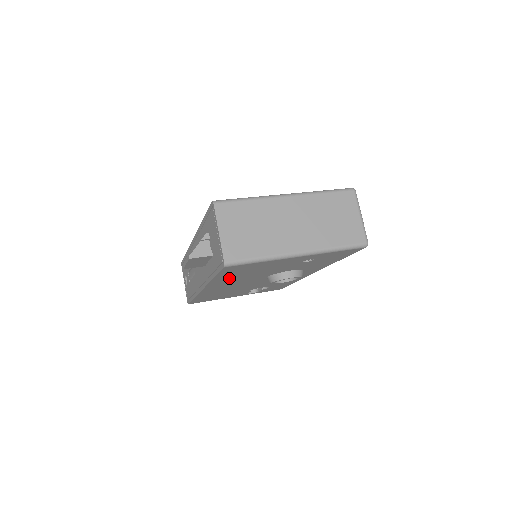
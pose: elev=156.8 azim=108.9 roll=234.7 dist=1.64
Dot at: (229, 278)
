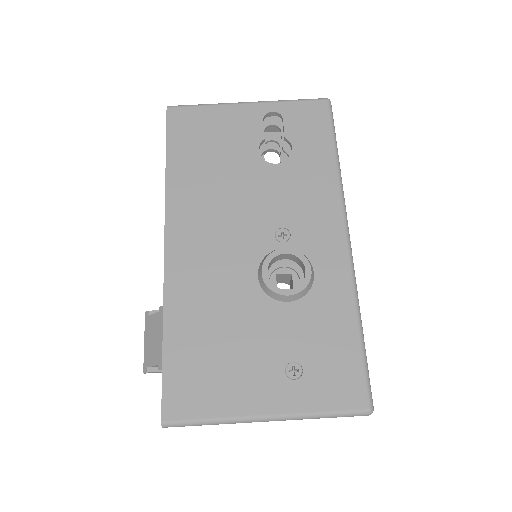
Dot at: occluded
